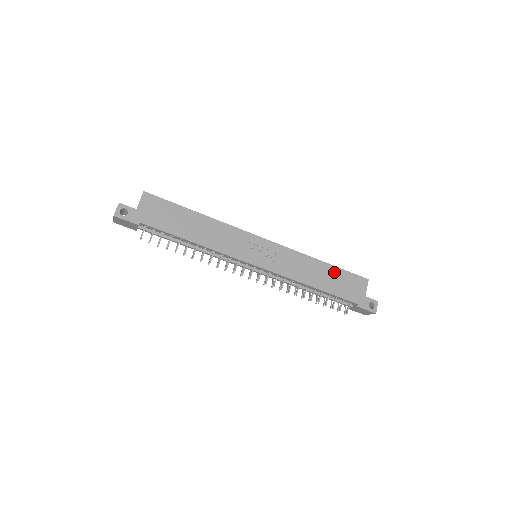
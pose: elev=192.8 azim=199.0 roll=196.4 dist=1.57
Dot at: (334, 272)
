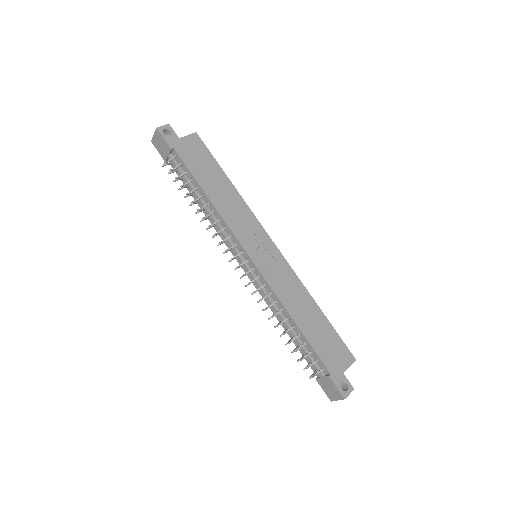
Dot at: (324, 324)
